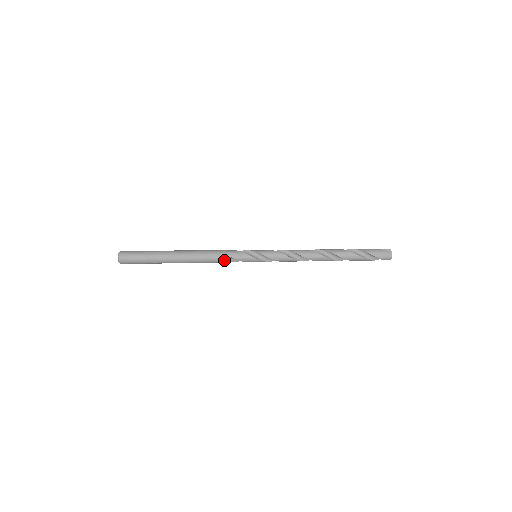
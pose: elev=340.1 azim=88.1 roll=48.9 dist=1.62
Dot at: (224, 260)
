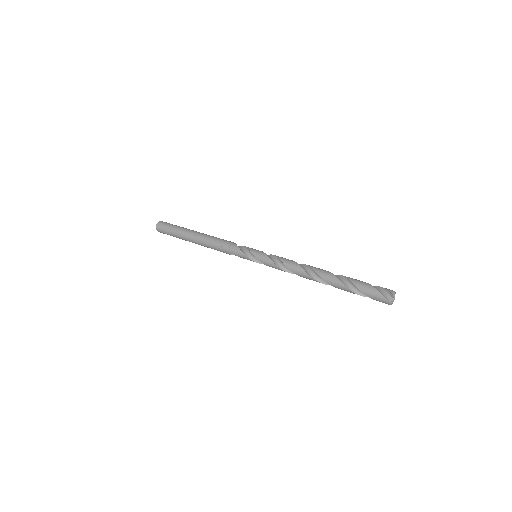
Dot at: occluded
